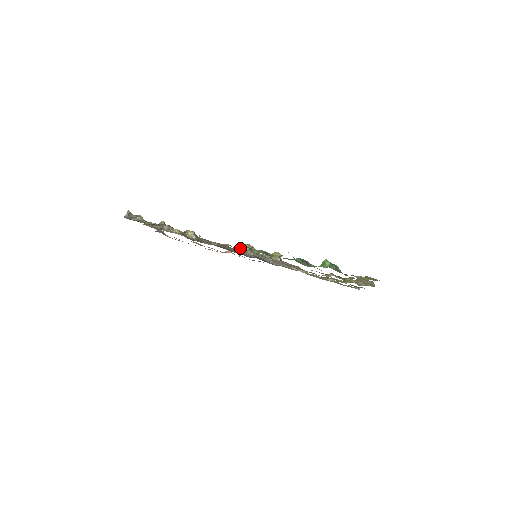
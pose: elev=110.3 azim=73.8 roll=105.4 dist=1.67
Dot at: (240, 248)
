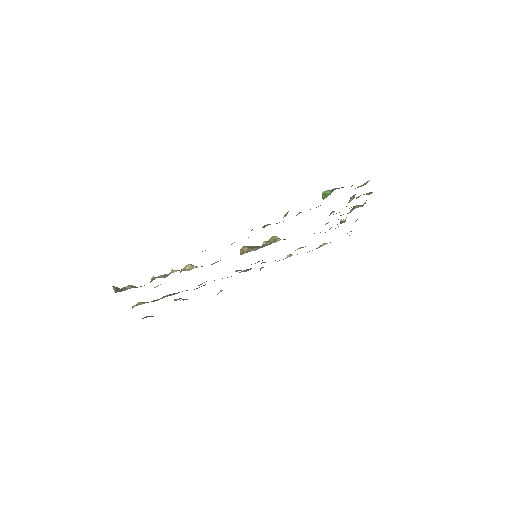
Dot at: occluded
